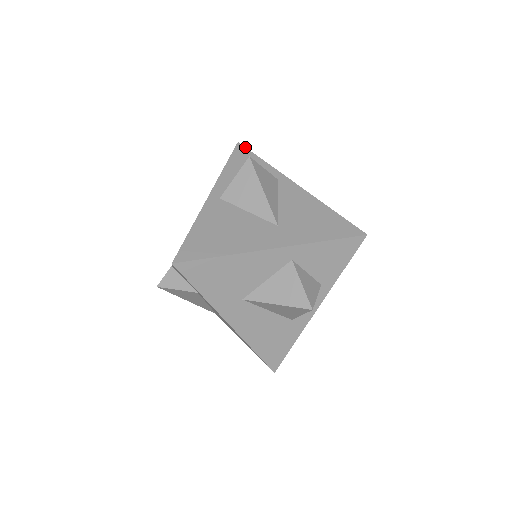
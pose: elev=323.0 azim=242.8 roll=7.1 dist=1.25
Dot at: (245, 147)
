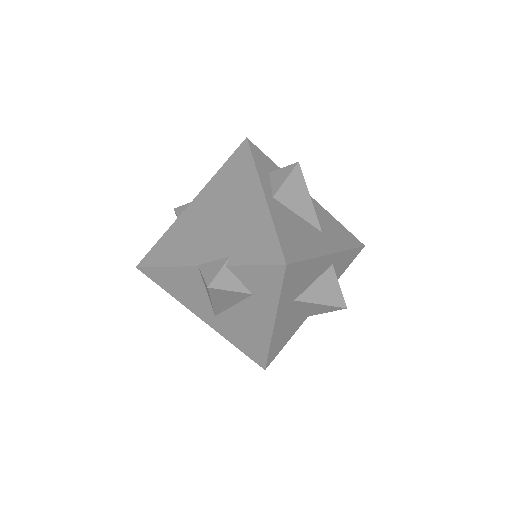
Dot at: (255, 145)
